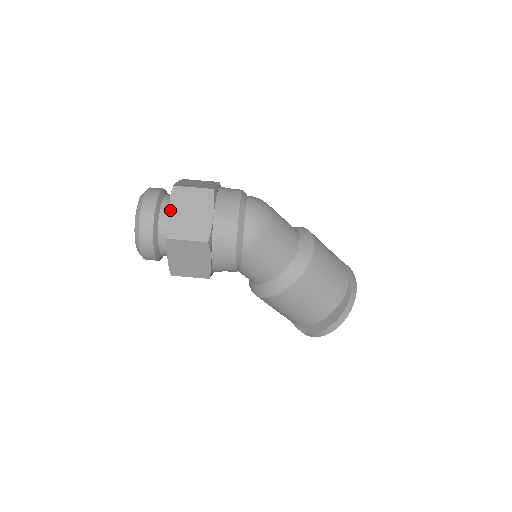
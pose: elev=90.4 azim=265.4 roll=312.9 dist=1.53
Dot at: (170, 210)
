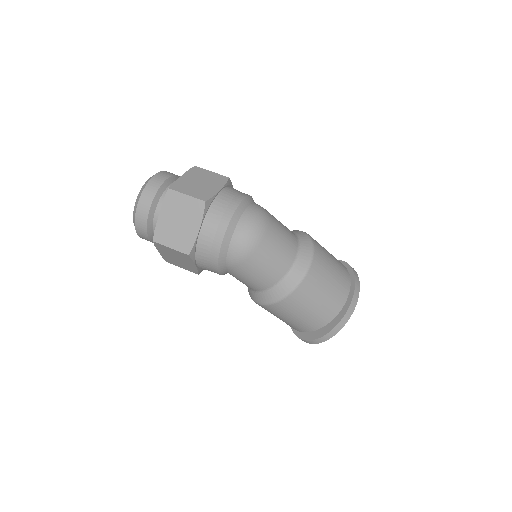
Dot at: (161, 213)
